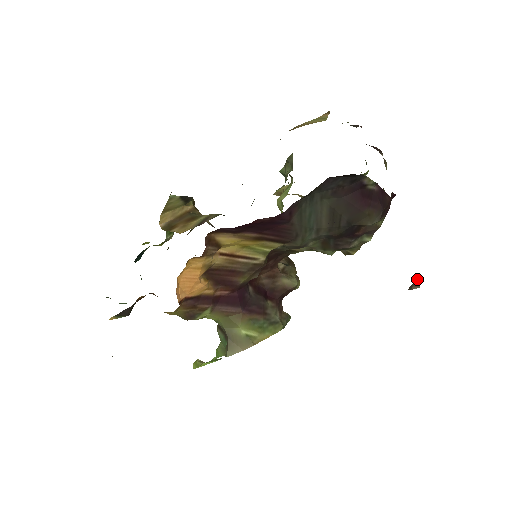
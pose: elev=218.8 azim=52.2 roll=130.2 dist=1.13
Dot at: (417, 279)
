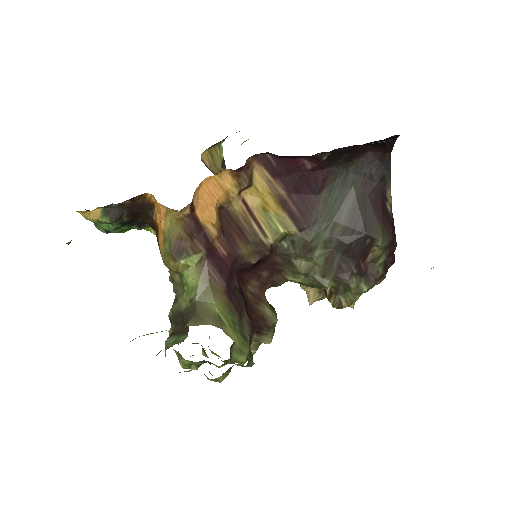
Dot at: occluded
